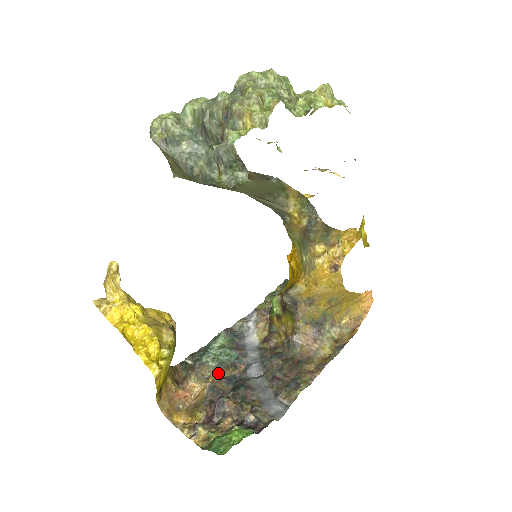
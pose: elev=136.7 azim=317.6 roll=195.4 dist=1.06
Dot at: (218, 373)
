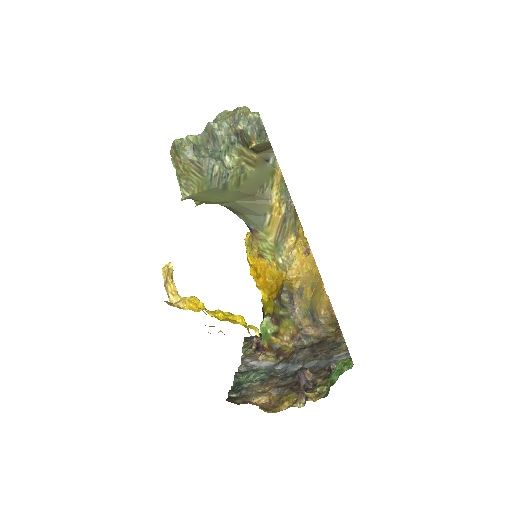
Dot at: (267, 385)
